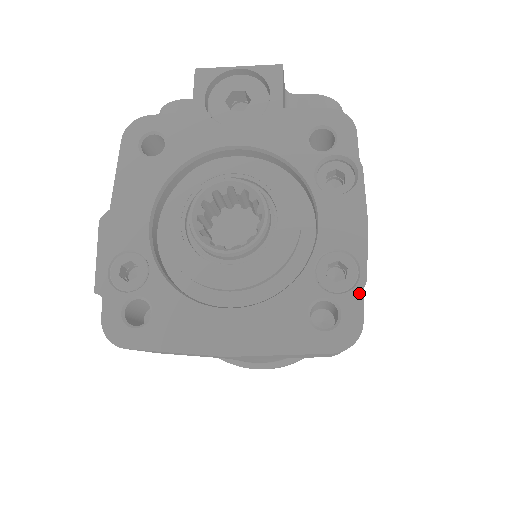
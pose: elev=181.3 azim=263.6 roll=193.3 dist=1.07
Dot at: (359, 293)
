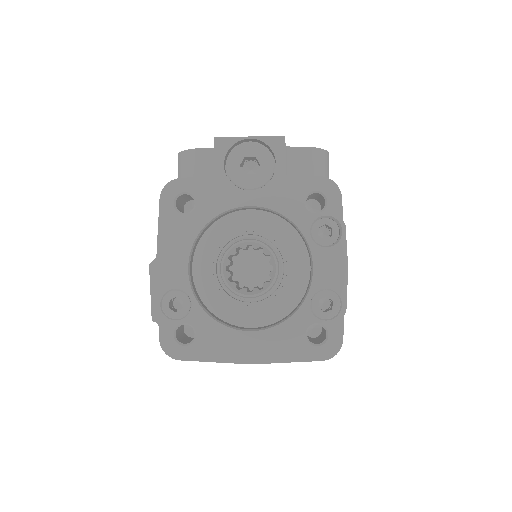
Dot at: (341, 320)
